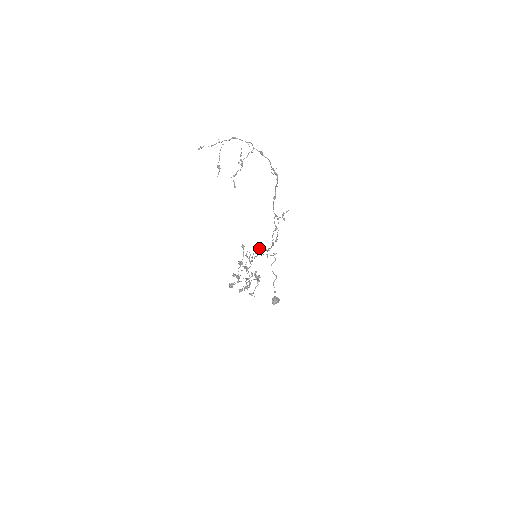
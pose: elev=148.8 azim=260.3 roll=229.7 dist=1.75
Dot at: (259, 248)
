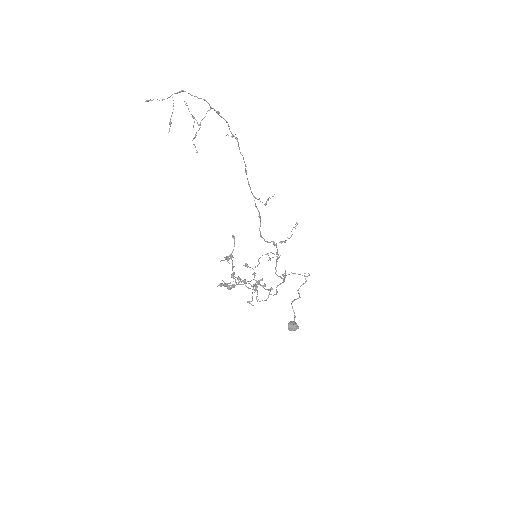
Dot at: occluded
